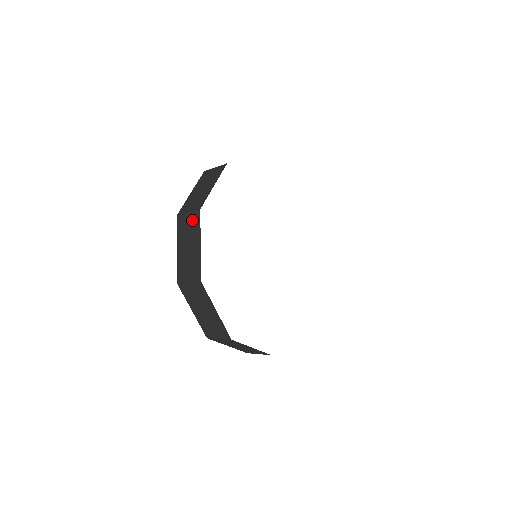
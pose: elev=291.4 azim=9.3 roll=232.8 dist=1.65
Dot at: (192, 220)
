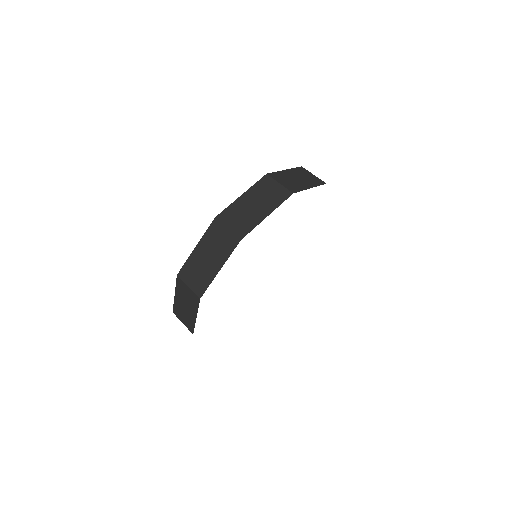
Dot at: (278, 192)
